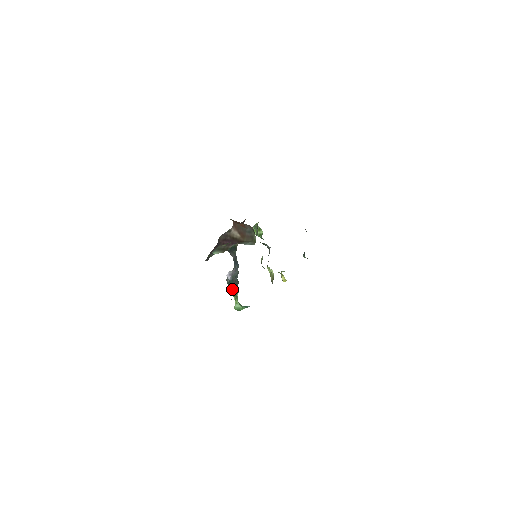
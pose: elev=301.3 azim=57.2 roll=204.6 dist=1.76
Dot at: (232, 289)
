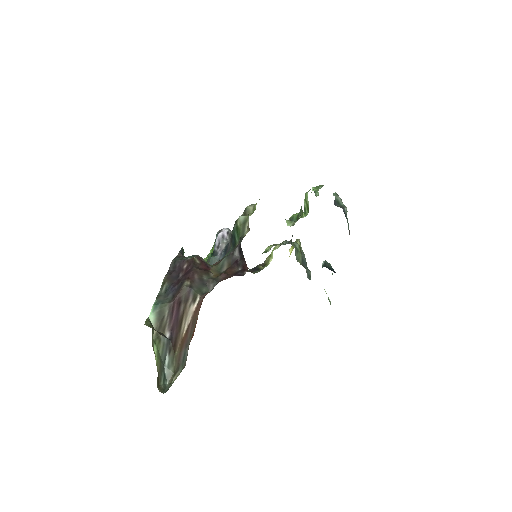
Dot at: (214, 245)
